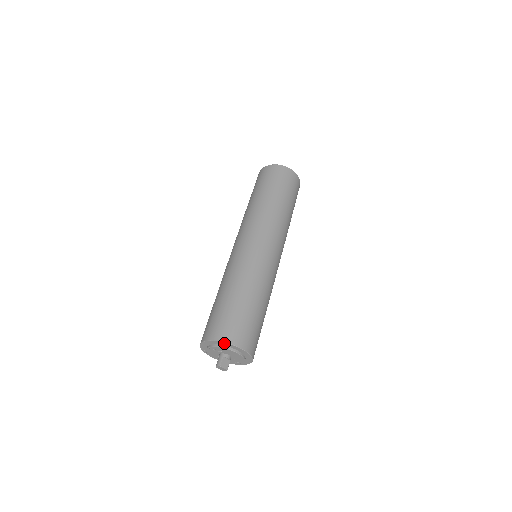
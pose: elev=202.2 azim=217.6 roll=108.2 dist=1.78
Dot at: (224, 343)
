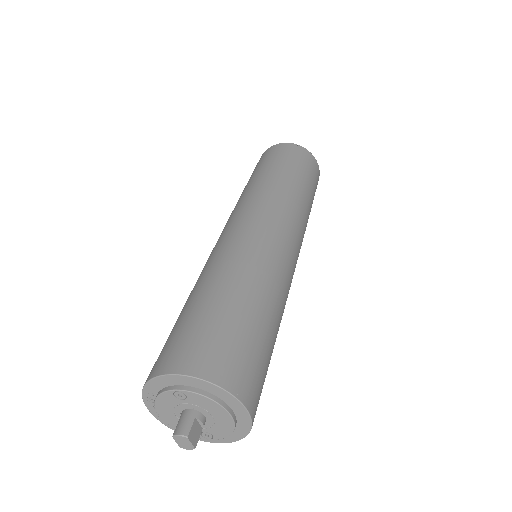
Dot at: (220, 389)
